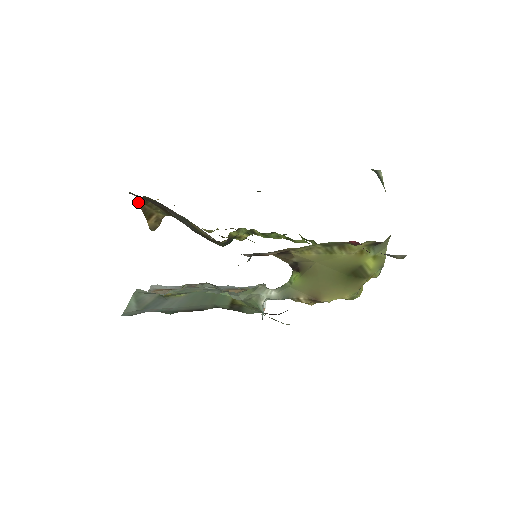
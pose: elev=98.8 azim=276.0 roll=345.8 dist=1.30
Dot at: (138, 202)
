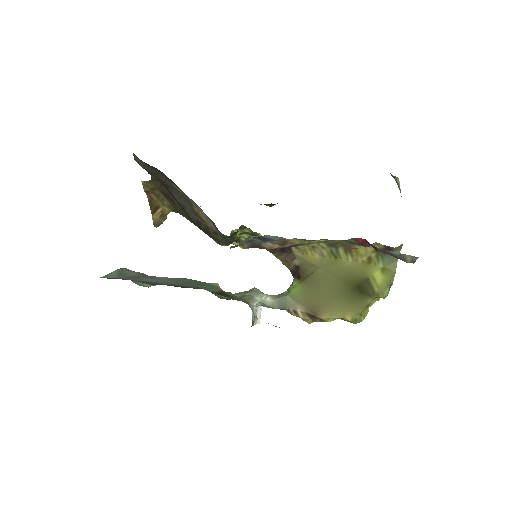
Dot at: (145, 187)
